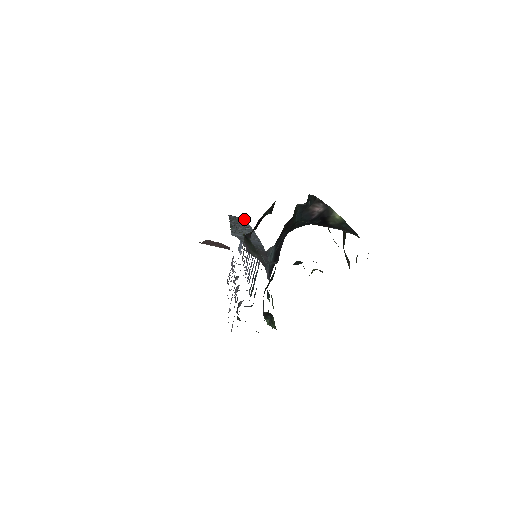
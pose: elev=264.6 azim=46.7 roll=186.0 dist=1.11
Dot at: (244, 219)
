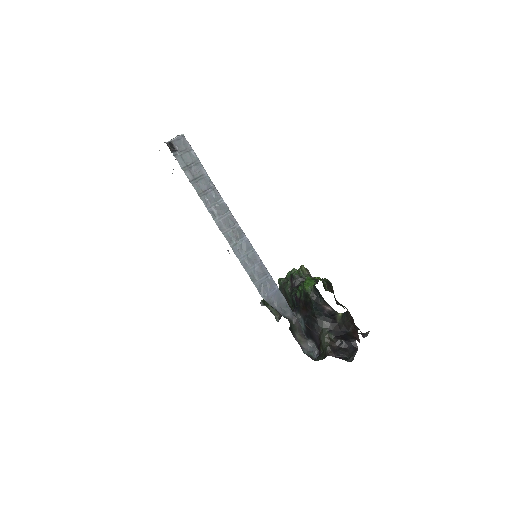
Dot at: (187, 147)
